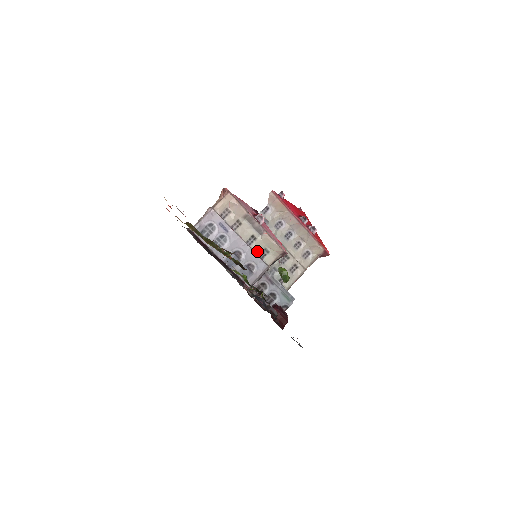
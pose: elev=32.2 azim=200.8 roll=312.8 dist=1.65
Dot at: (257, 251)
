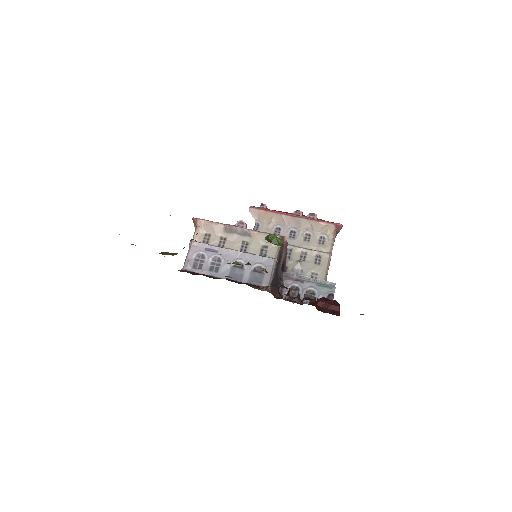
Dot at: (255, 252)
